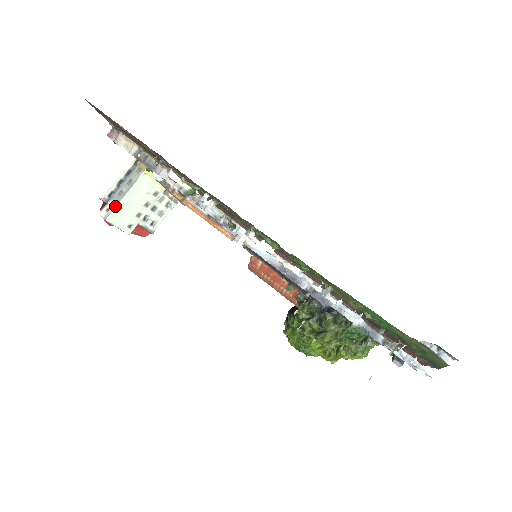
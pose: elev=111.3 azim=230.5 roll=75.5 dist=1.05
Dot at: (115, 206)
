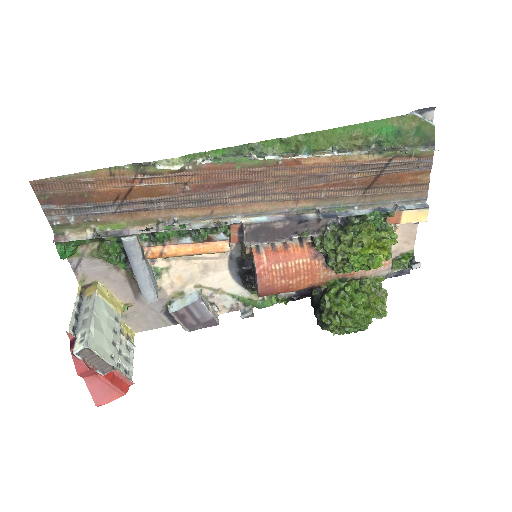
Dot at: (88, 330)
